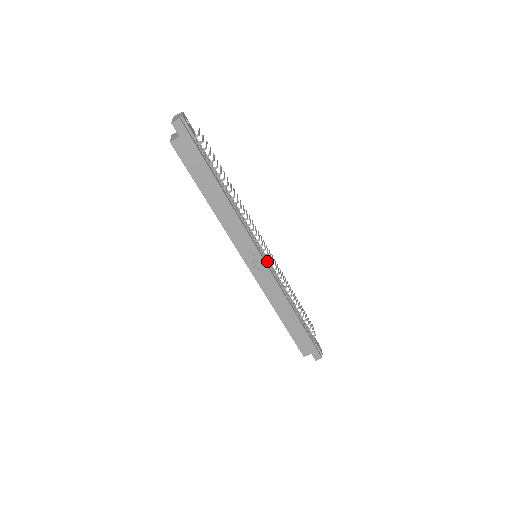
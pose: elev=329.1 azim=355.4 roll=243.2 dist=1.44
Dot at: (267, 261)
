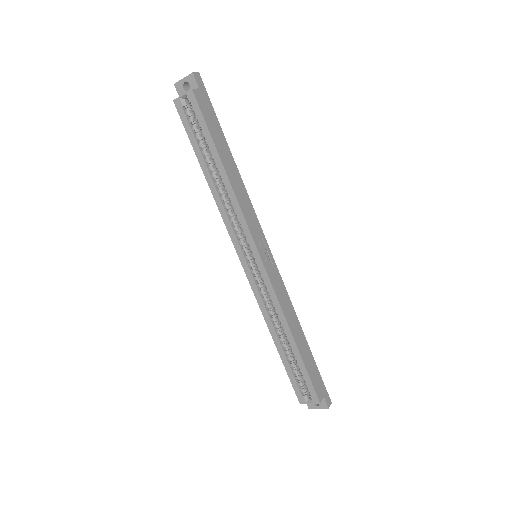
Dot at: occluded
